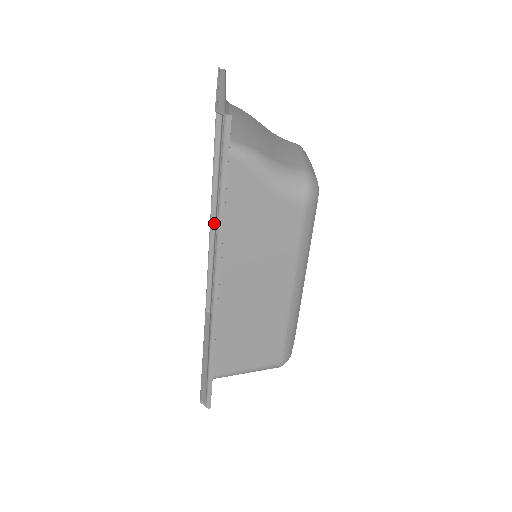
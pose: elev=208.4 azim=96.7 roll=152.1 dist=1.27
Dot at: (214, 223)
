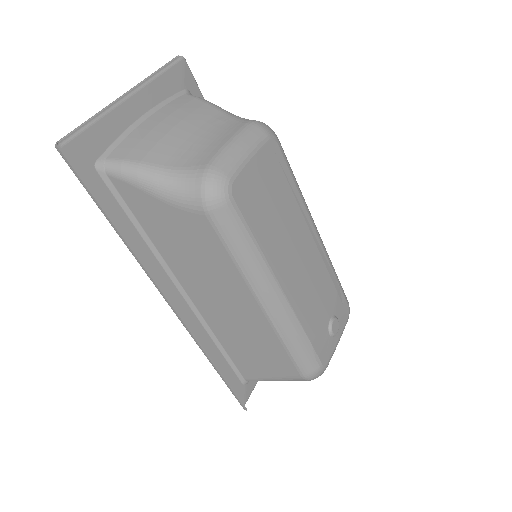
Dot at: occluded
